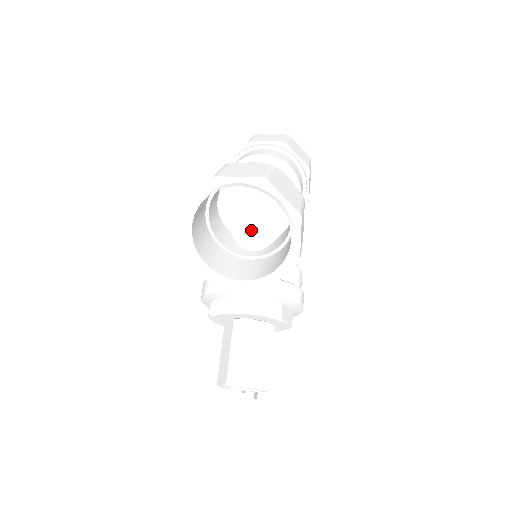
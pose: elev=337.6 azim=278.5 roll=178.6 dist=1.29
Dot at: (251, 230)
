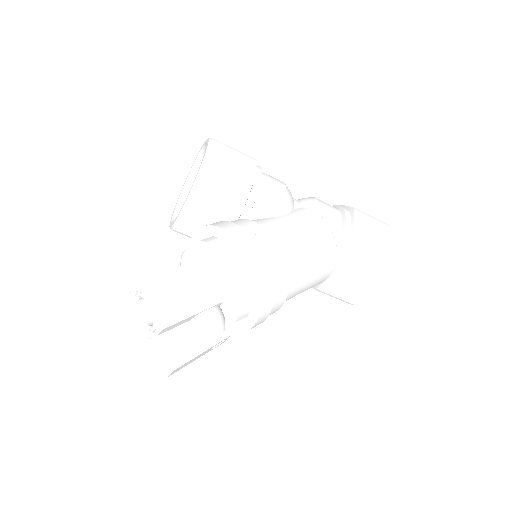
Dot at: occluded
